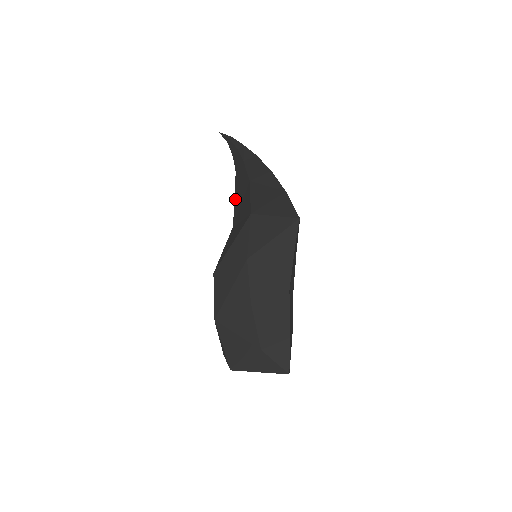
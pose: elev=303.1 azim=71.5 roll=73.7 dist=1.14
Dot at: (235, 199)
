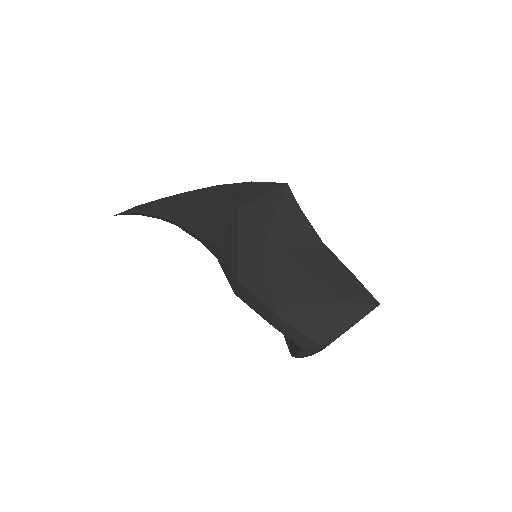
Dot at: (194, 232)
